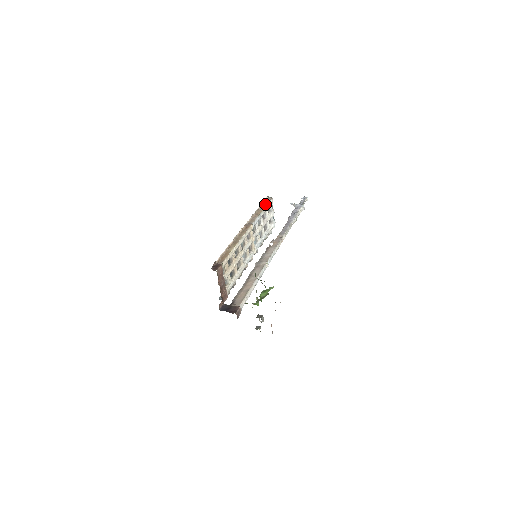
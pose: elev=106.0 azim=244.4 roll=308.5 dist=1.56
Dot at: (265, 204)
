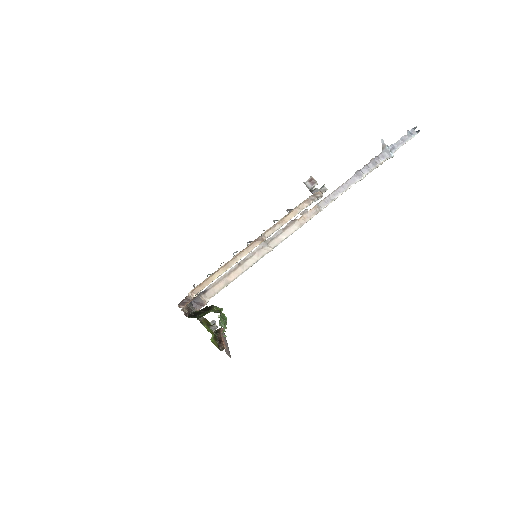
Dot at: (307, 202)
